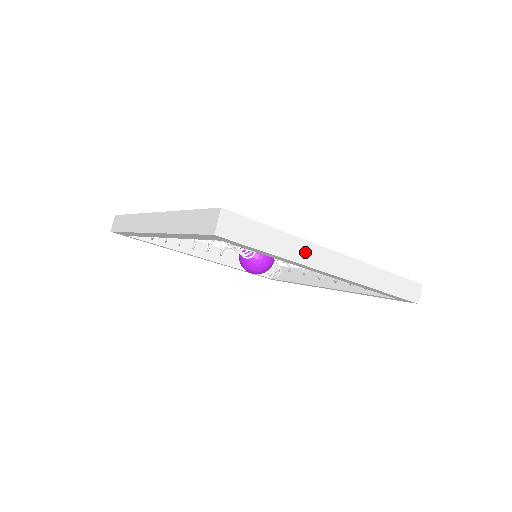
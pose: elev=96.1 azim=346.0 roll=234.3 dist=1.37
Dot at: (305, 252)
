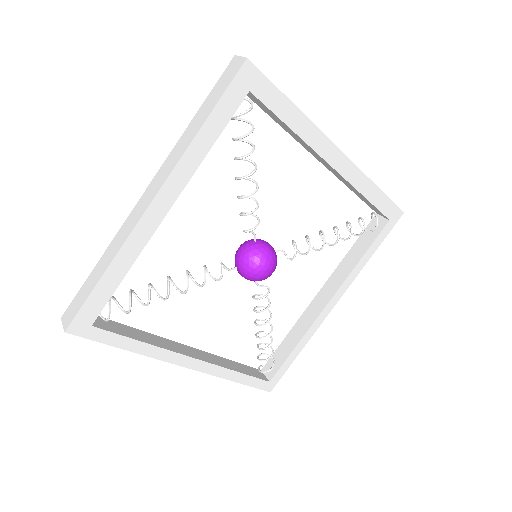
Dot at: occluded
